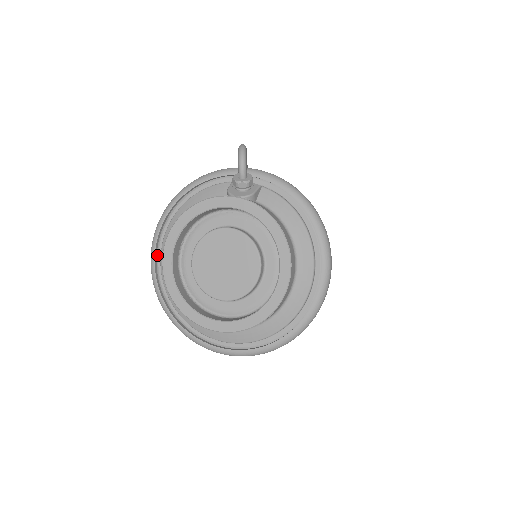
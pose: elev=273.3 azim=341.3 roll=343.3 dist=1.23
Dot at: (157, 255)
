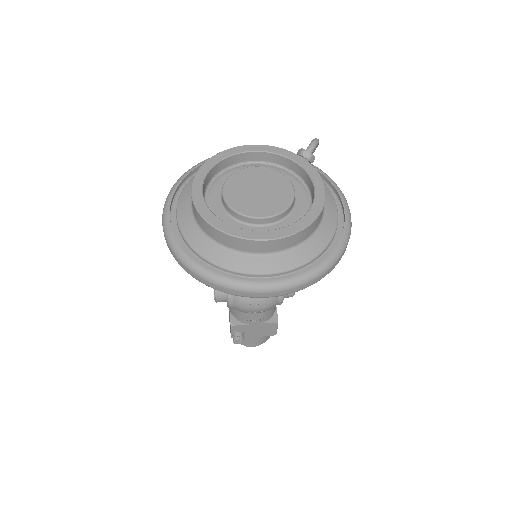
Dot at: (189, 177)
